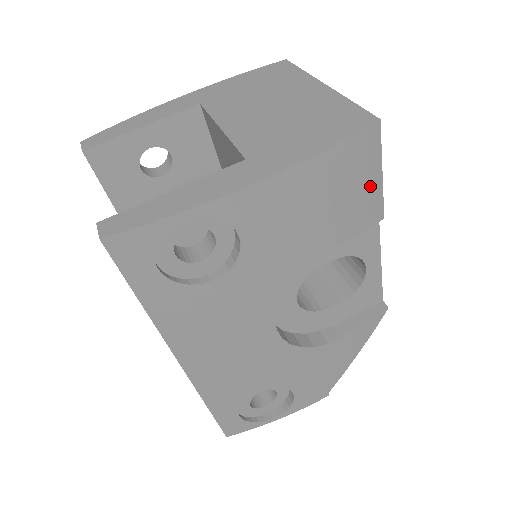
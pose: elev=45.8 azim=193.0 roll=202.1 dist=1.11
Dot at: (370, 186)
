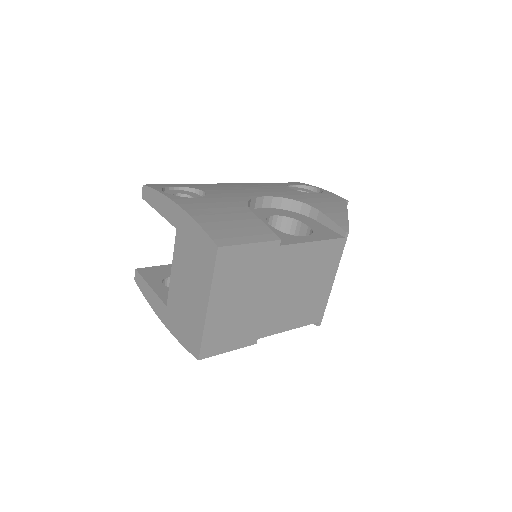
Dot at: occluded
